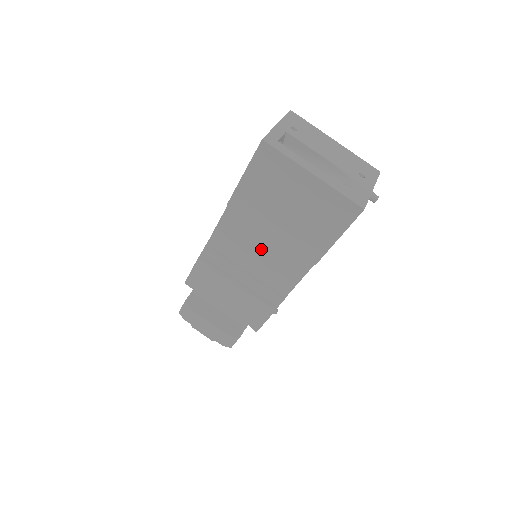
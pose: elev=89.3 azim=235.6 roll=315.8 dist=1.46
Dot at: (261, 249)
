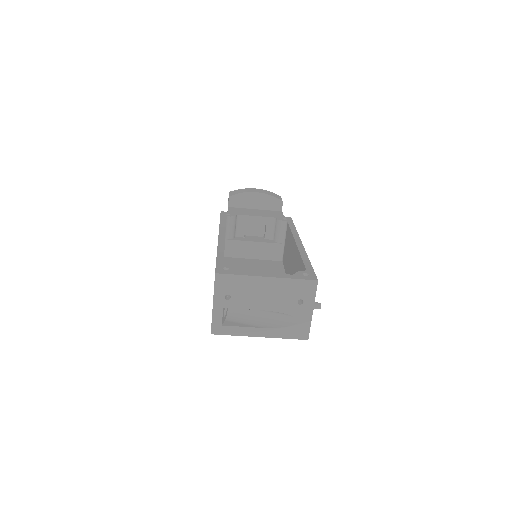
Dot at: occluded
